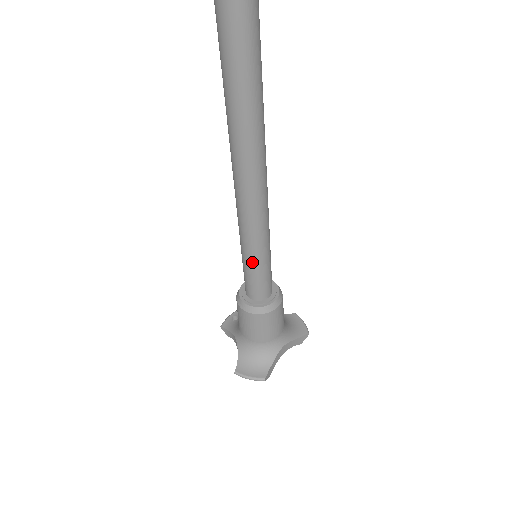
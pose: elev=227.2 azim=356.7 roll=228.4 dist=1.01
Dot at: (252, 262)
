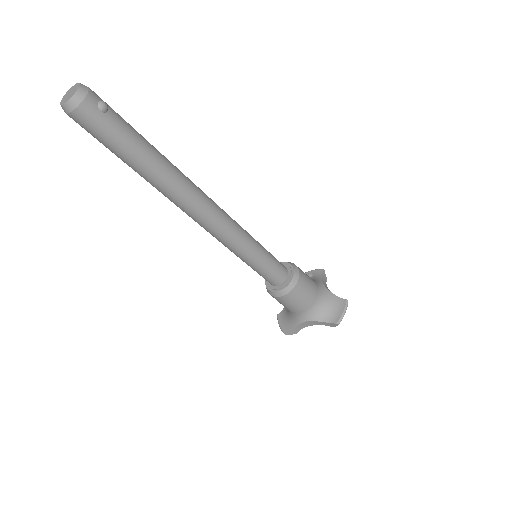
Dot at: occluded
